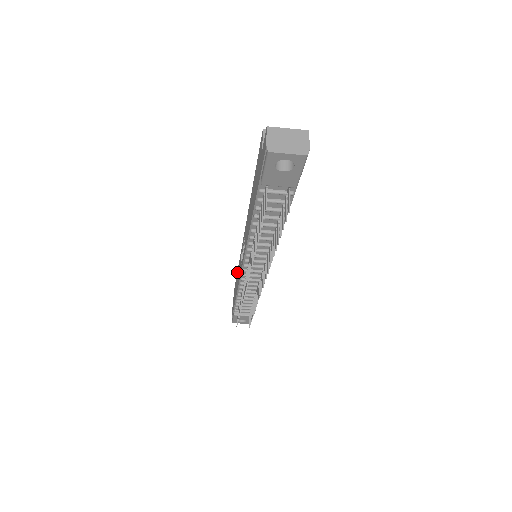
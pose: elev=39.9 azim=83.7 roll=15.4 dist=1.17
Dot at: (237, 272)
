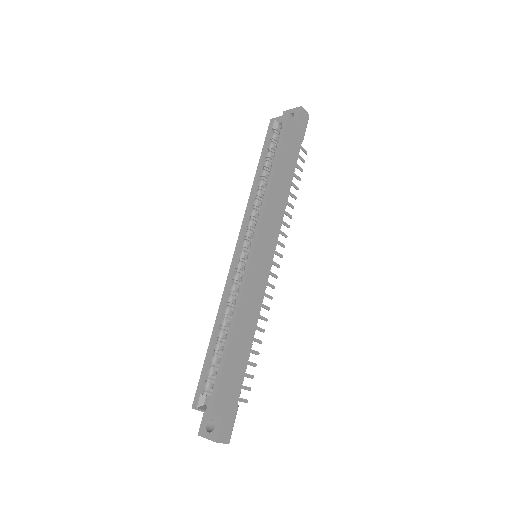
Dot at: (256, 177)
